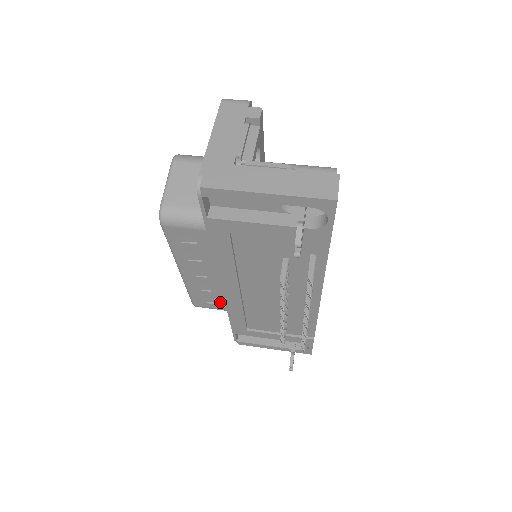
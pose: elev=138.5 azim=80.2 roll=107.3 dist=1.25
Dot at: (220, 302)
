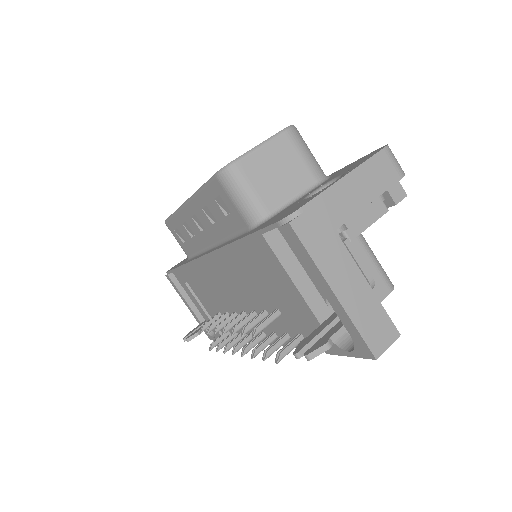
Dot at: (189, 247)
